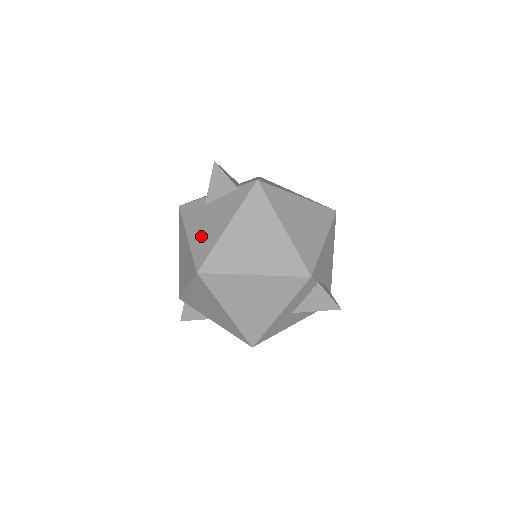
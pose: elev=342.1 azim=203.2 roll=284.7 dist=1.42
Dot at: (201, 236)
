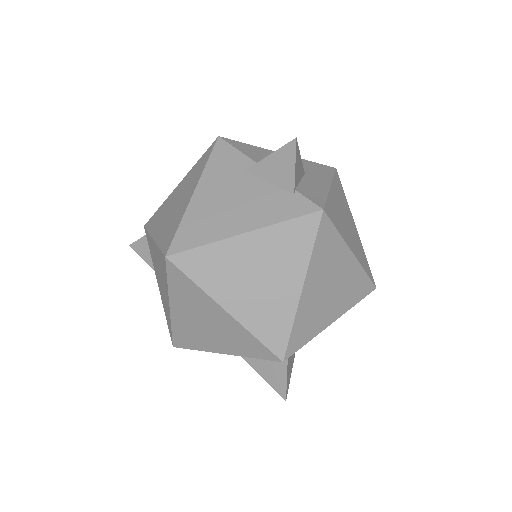
Dot at: (207, 211)
